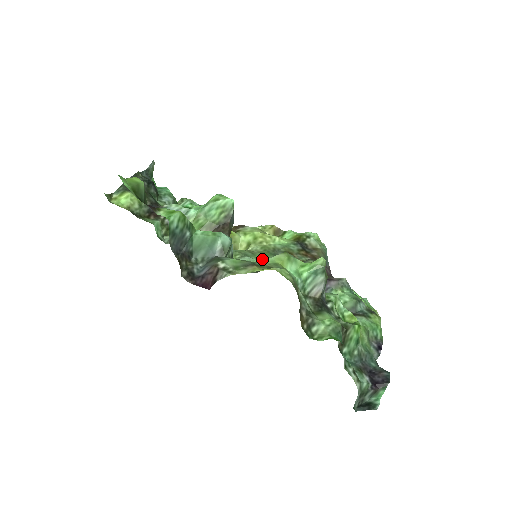
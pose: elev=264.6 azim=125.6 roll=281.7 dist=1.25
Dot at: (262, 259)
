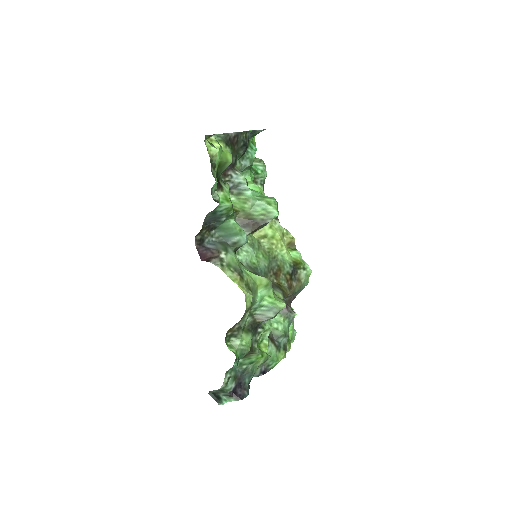
Dot at: (259, 258)
